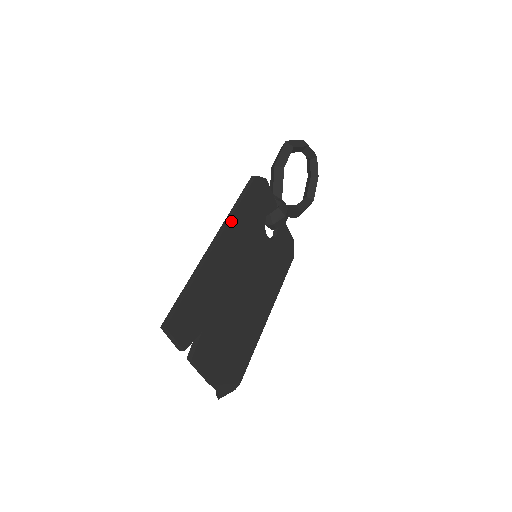
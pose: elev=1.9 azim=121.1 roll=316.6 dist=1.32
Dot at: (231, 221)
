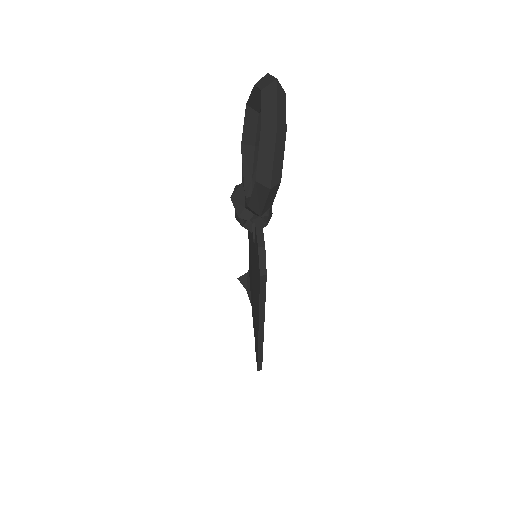
Dot at: (264, 315)
